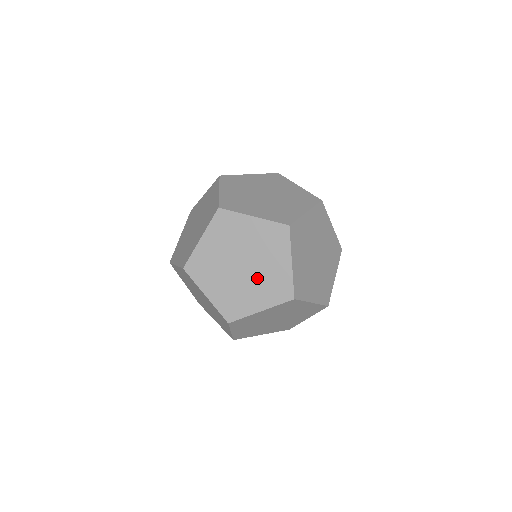
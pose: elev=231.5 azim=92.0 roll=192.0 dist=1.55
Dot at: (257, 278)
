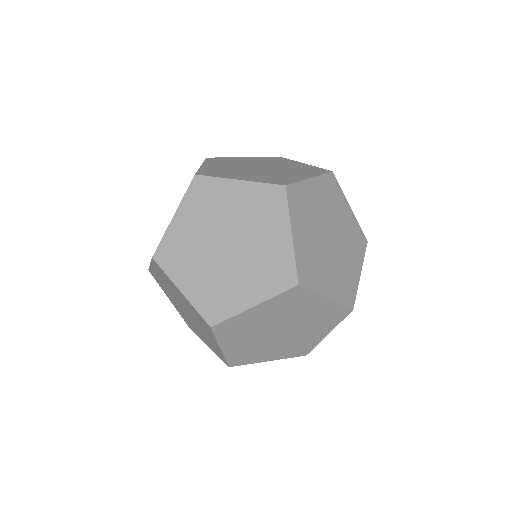
Dot at: (247, 260)
